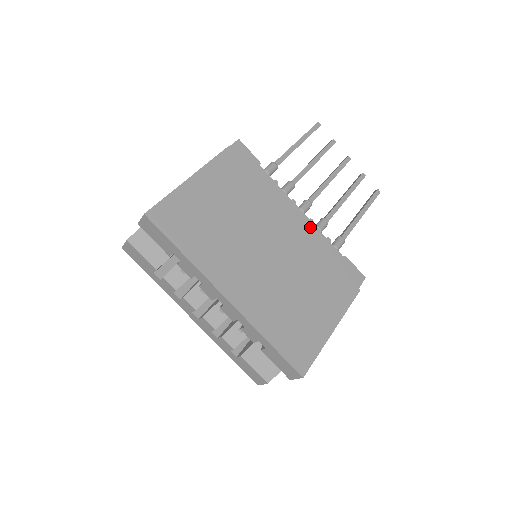
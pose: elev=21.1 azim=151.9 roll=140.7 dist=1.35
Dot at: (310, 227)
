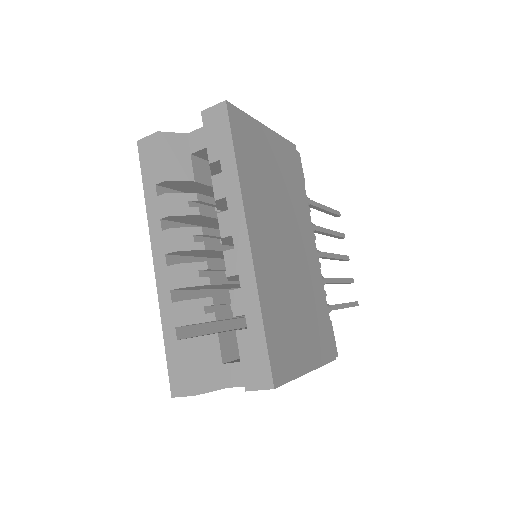
Dot at: occluded
